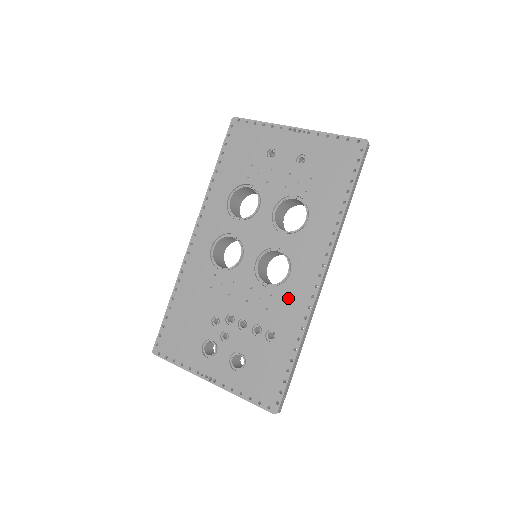
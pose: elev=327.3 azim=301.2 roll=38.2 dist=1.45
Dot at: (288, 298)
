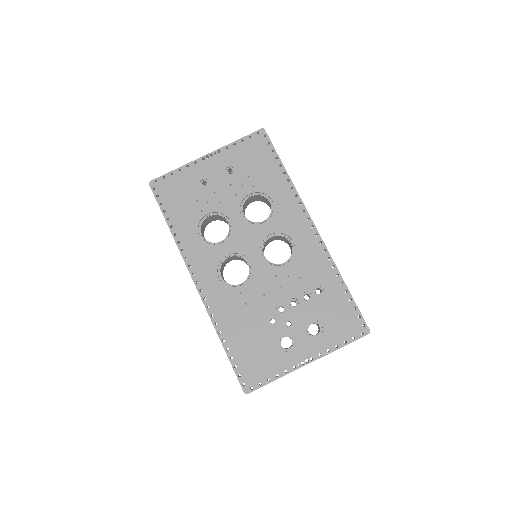
Dot at: (306, 258)
